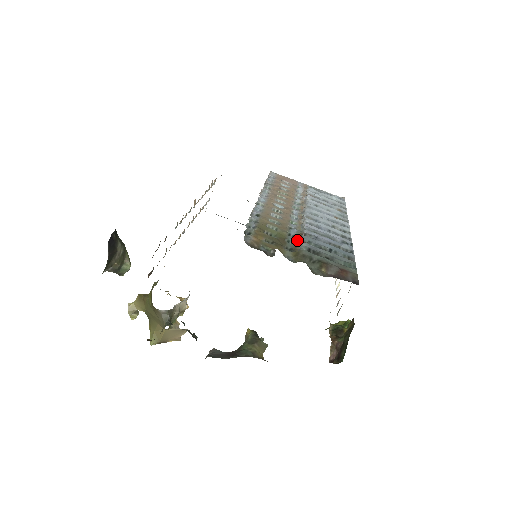
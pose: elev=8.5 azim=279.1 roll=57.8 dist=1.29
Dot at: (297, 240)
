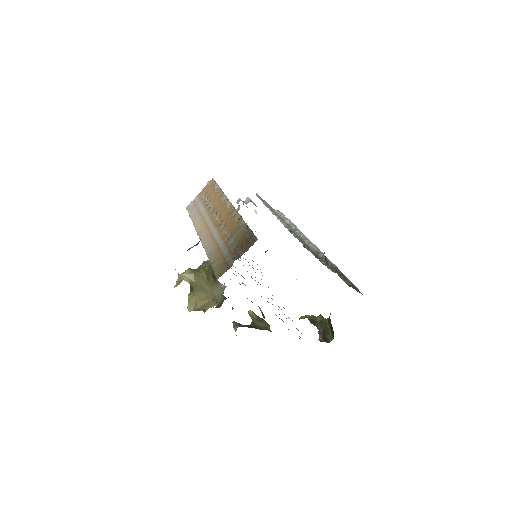
Dot at: (319, 256)
